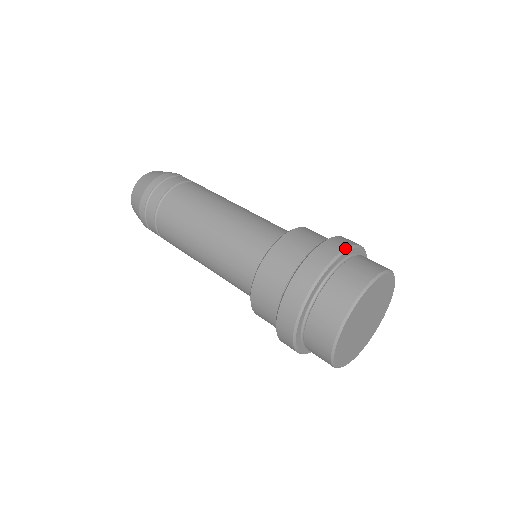
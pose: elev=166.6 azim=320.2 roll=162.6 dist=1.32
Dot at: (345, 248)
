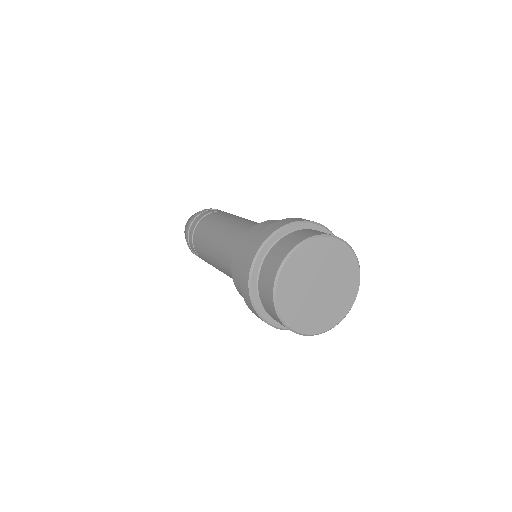
Dot at: (302, 220)
